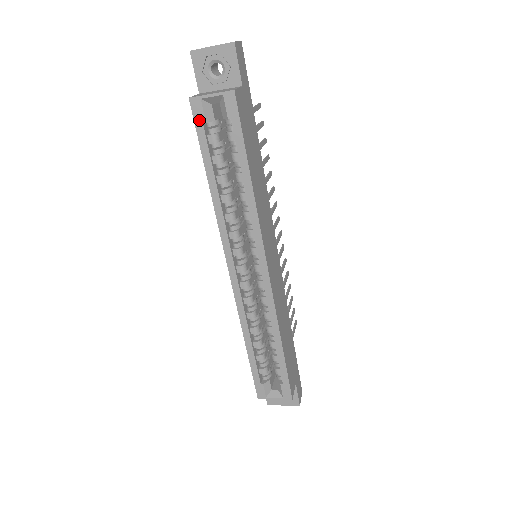
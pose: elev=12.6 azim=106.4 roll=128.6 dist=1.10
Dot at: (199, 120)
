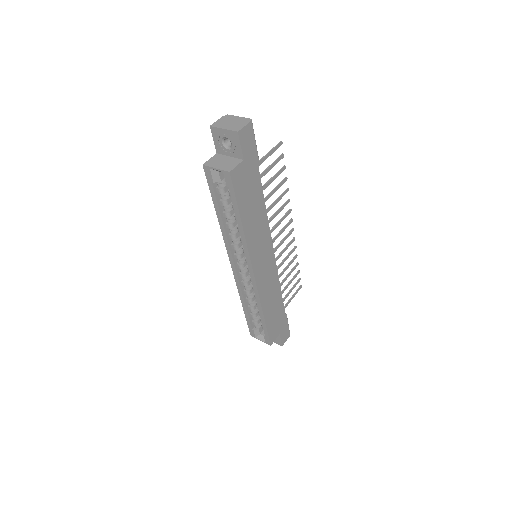
Dot at: (209, 179)
